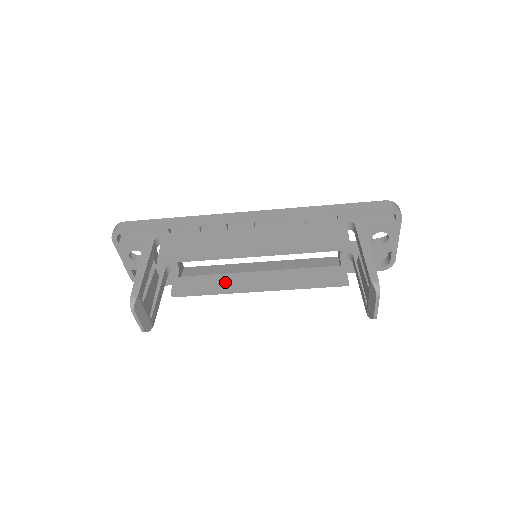
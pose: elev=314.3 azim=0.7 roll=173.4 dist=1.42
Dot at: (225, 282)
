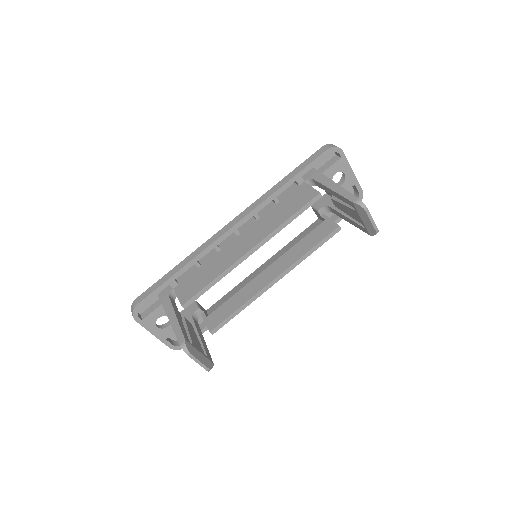
Dot at: (246, 293)
